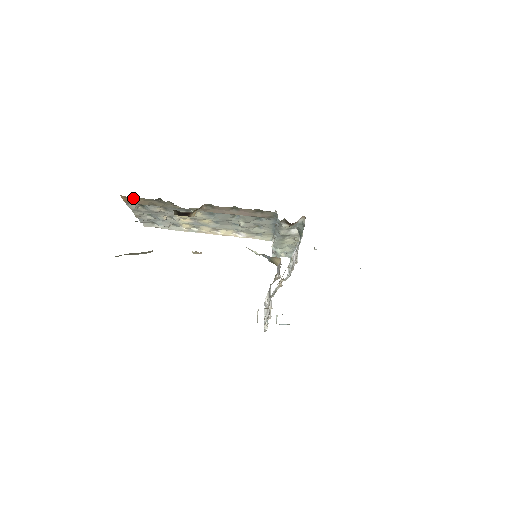
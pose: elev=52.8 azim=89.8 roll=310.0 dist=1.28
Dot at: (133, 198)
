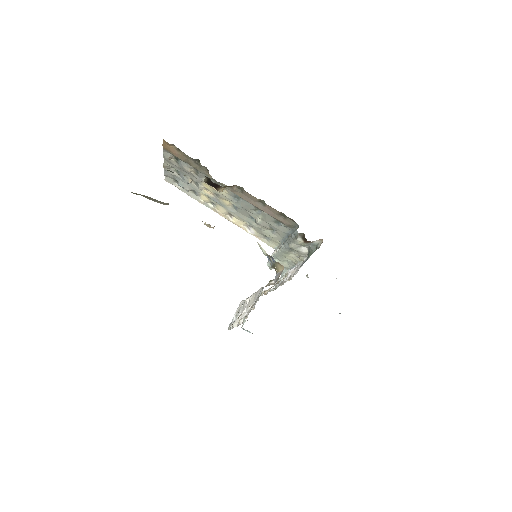
Dot at: (173, 148)
